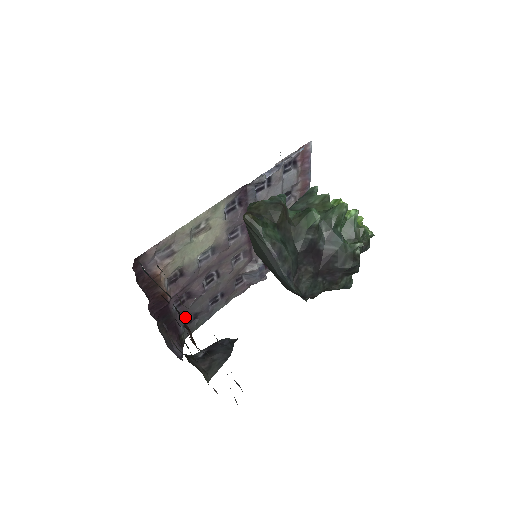
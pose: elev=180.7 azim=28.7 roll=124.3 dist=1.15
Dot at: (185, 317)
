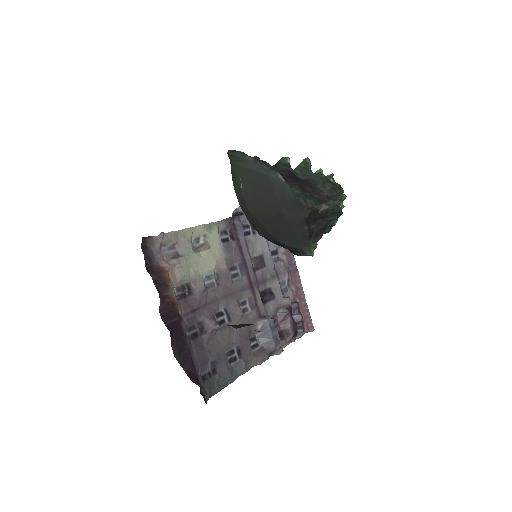
Dot at: (202, 360)
